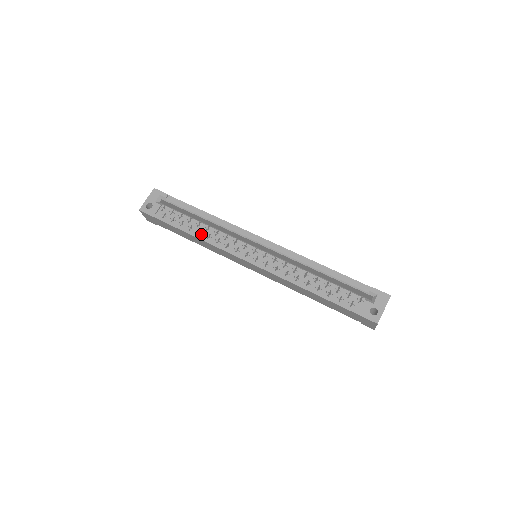
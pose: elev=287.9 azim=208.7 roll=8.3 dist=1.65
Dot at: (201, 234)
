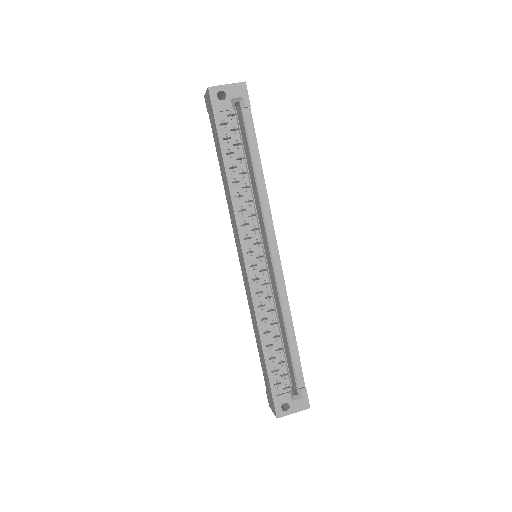
Dot at: (236, 185)
